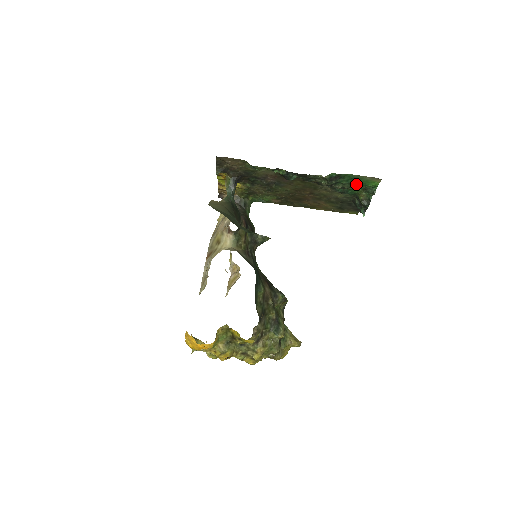
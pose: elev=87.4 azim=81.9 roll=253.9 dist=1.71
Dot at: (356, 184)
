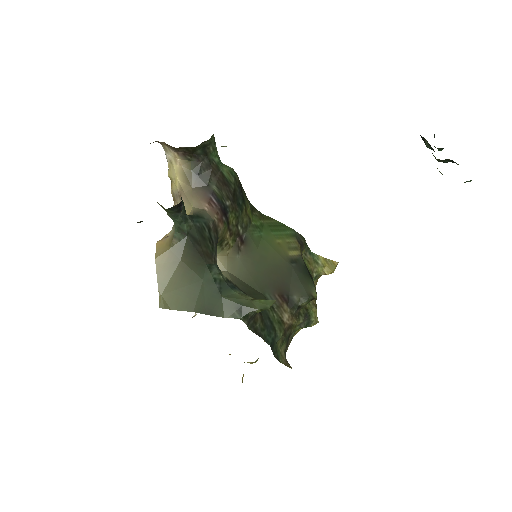
Dot at: occluded
